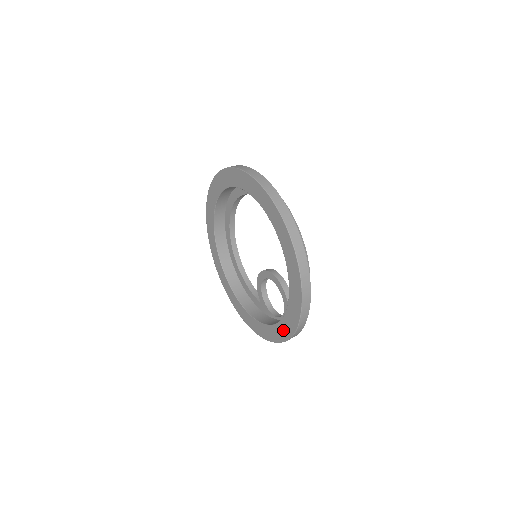
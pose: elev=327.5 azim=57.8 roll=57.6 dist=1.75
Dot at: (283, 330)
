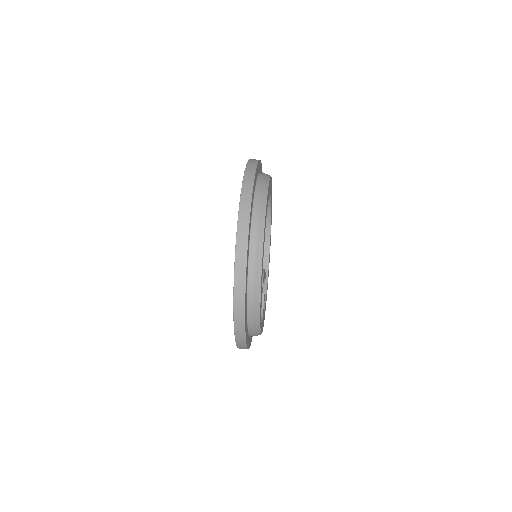
Dot at: occluded
